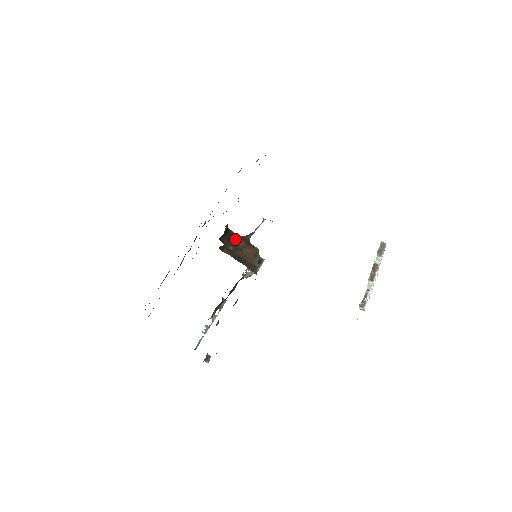
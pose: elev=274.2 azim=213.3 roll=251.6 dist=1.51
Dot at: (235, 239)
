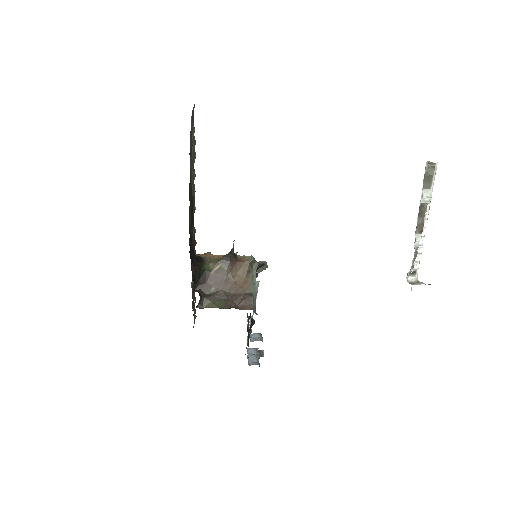
Dot at: (215, 271)
